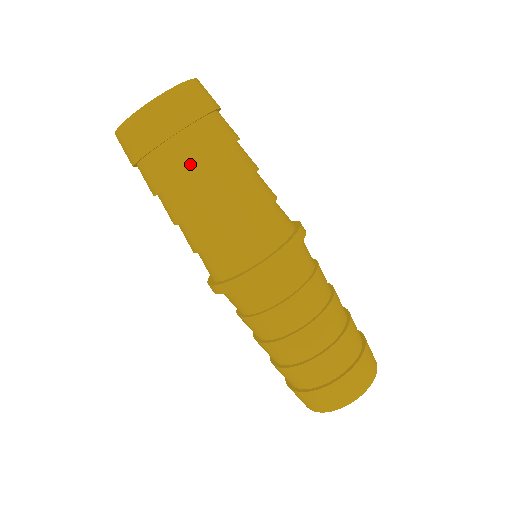
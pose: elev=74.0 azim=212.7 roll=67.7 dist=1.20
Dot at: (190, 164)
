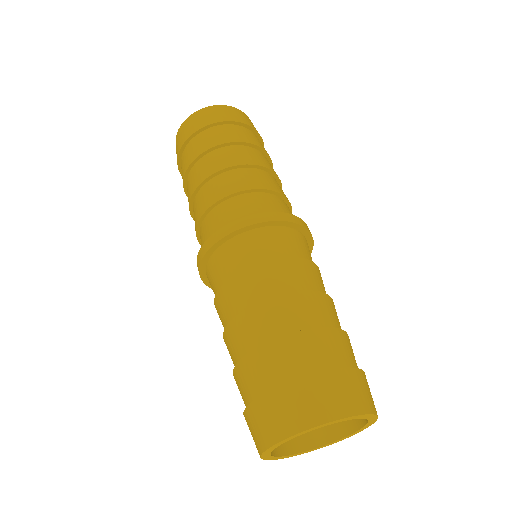
Dot at: (199, 151)
